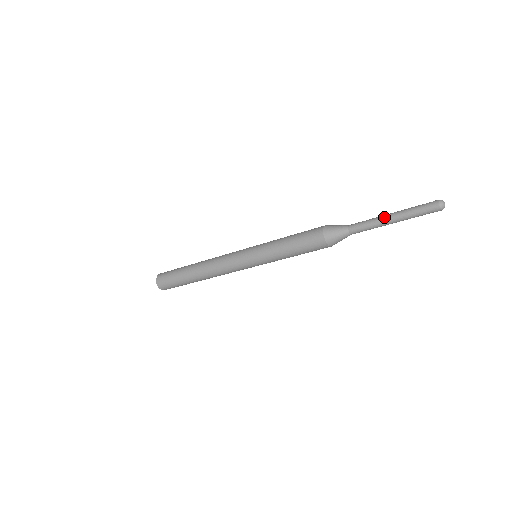
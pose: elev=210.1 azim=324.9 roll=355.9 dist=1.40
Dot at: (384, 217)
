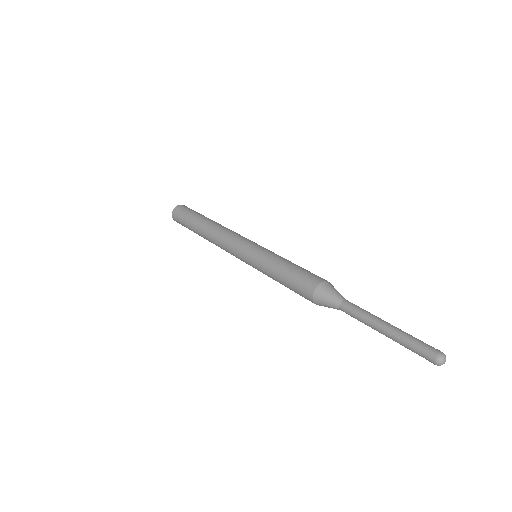
Dot at: (376, 328)
